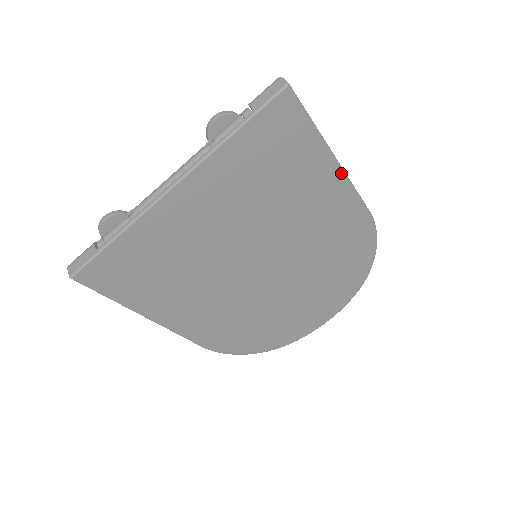
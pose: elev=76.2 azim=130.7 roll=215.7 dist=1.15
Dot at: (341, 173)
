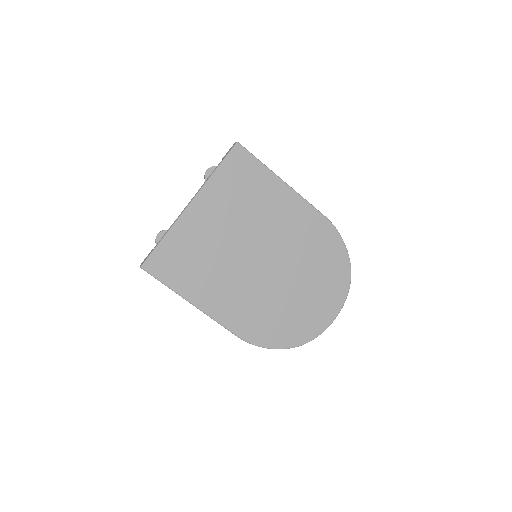
Dot at: (290, 189)
